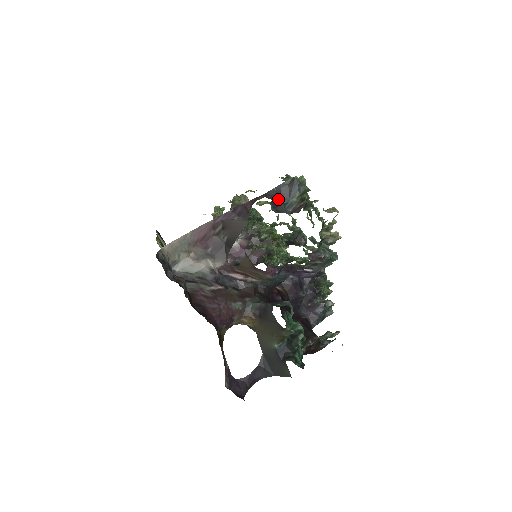
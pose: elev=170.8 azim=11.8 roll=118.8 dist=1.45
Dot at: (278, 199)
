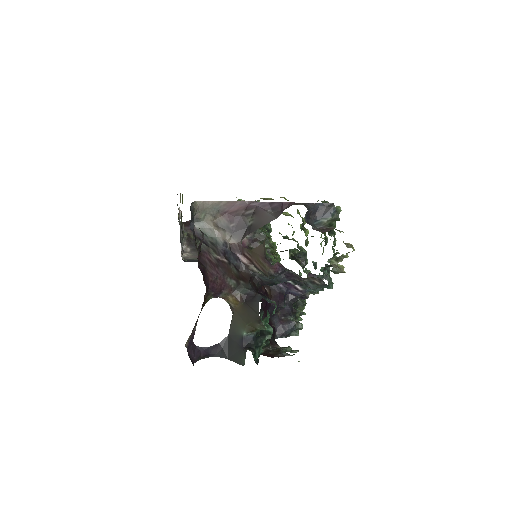
Dot at: (312, 213)
